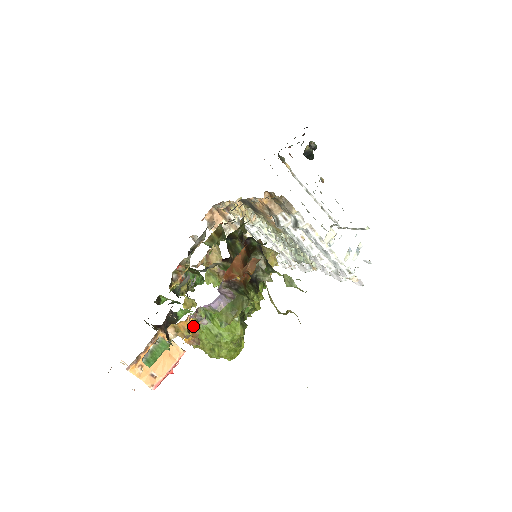
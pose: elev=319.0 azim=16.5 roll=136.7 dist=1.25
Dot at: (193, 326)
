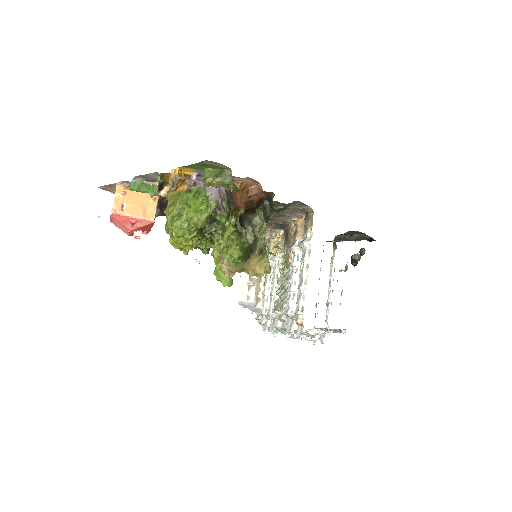
Dot at: (182, 192)
